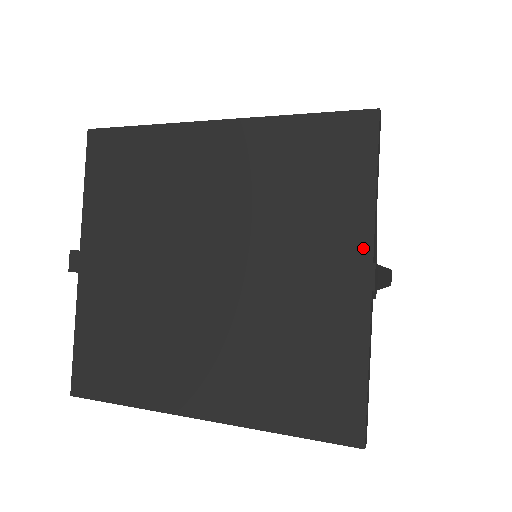
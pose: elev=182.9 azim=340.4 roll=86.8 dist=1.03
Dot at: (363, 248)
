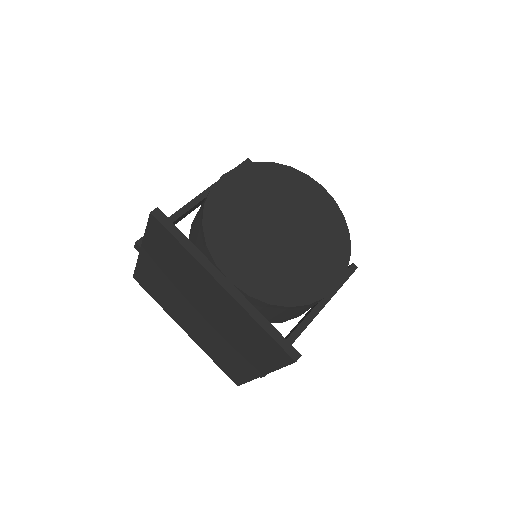
Dot at: (263, 371)
